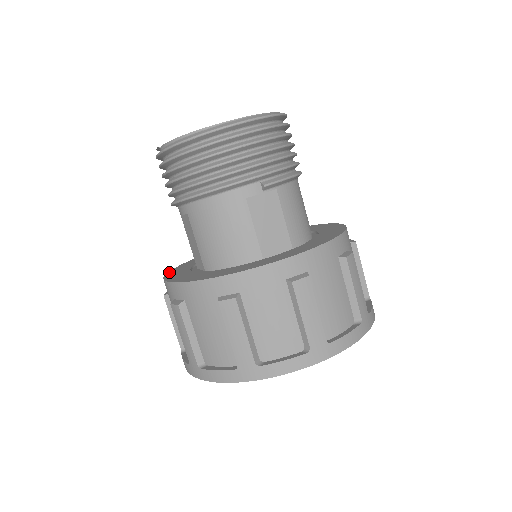
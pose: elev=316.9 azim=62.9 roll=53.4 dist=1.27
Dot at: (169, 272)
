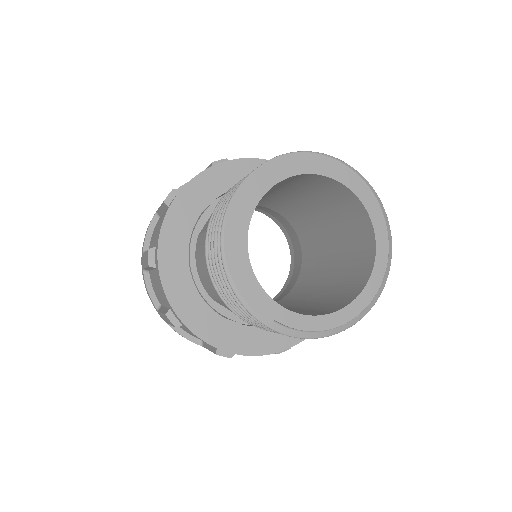
Dot at: (175, 307)
